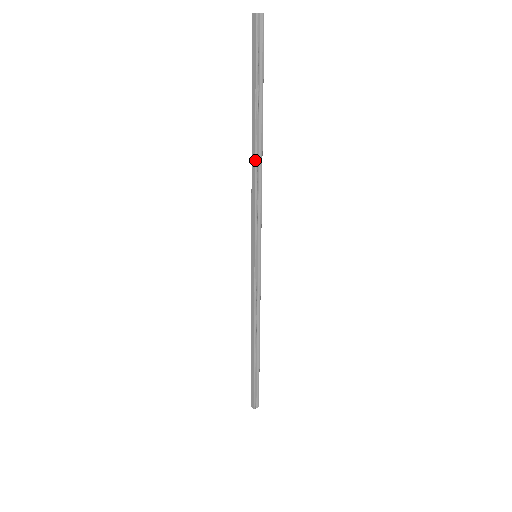
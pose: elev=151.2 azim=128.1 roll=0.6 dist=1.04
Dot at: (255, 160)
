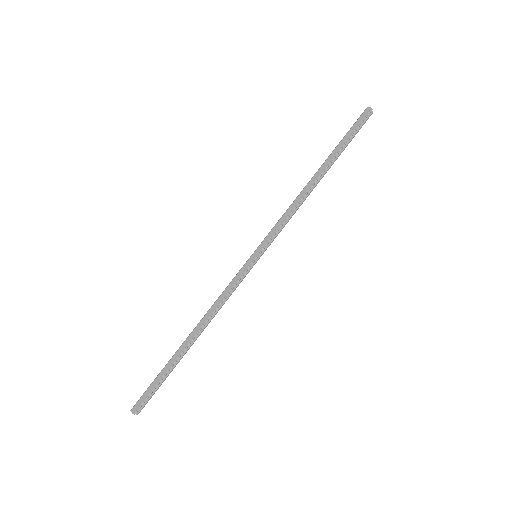
Dot at: (311, 186)
